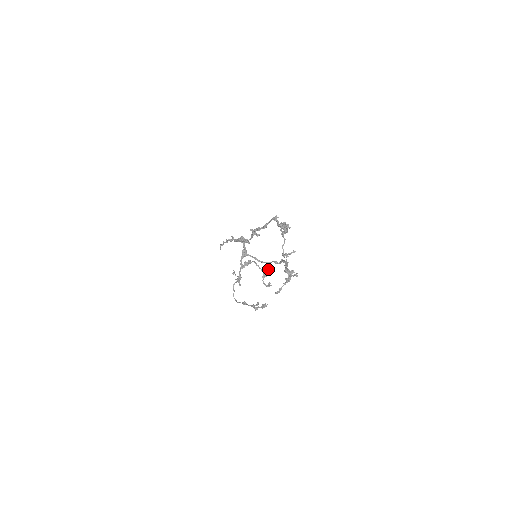
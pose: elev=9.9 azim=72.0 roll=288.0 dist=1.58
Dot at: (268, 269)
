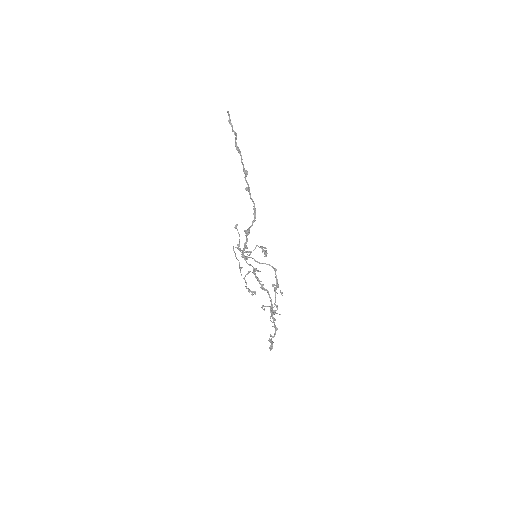
Dot at: (265, 254)
